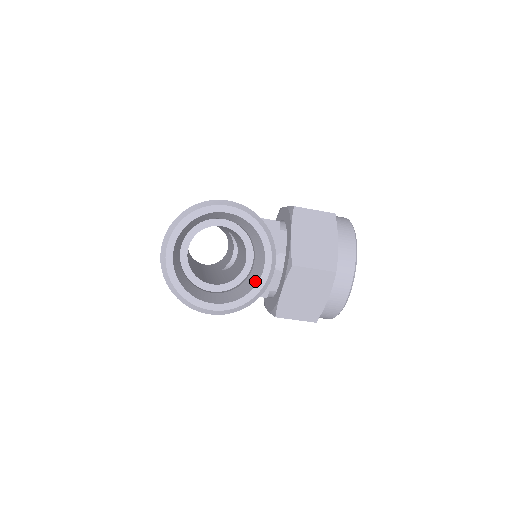
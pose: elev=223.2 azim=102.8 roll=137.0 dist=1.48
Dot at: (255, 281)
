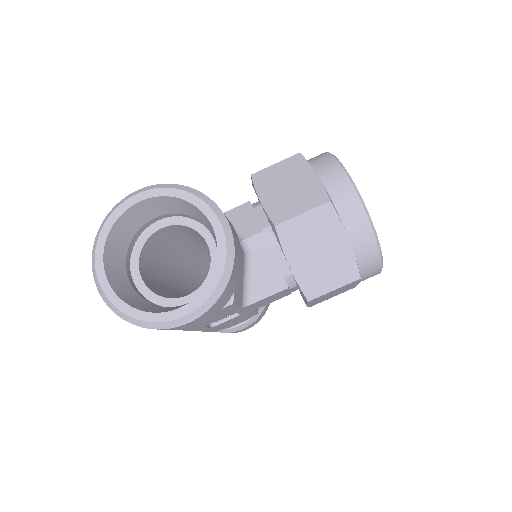
Dot at: (217, 254)
